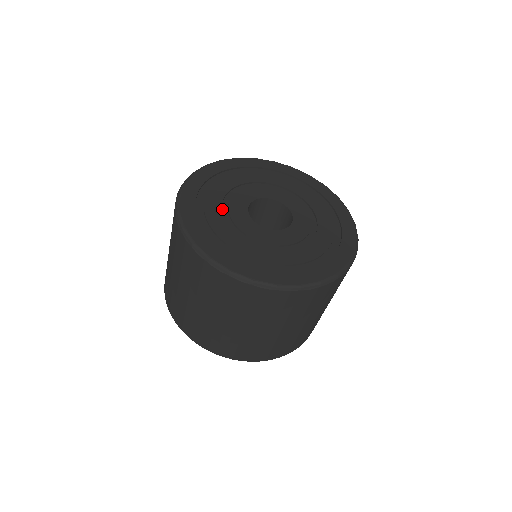
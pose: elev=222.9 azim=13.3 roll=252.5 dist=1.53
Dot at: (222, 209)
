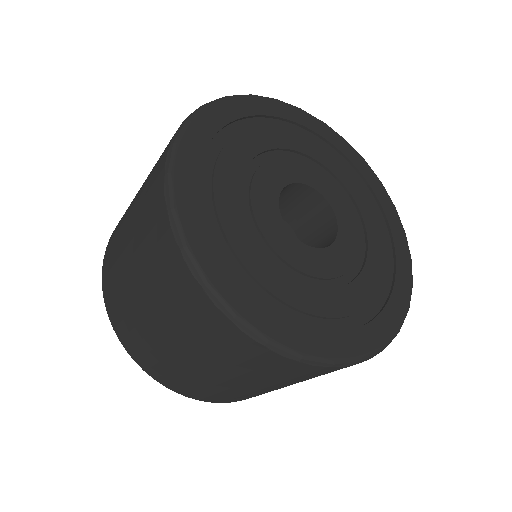
Dot at: (244, 172)
